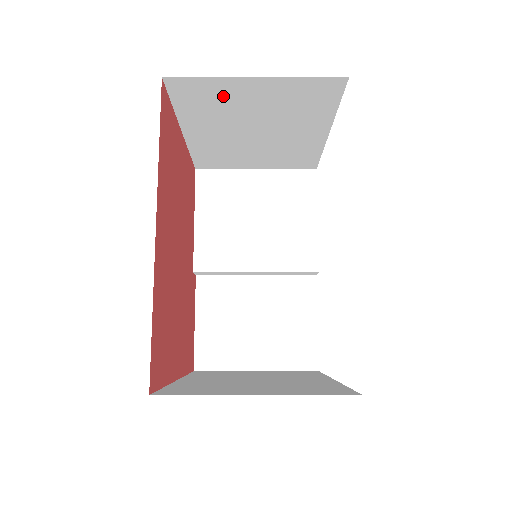
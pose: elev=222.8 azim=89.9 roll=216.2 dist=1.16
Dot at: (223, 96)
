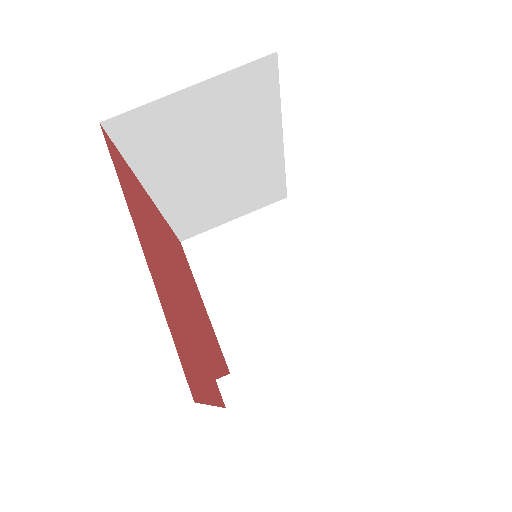
Dot at: (222, 247)
